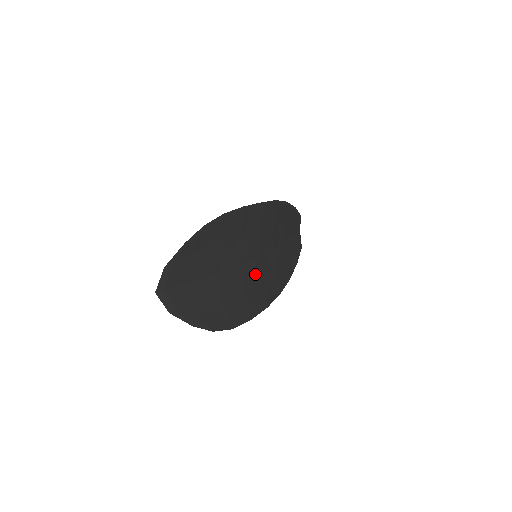
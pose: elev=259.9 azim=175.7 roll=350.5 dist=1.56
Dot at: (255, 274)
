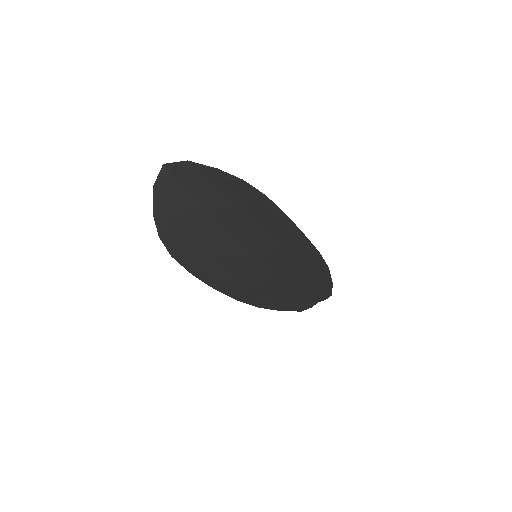
Dot at: (237, 261)
